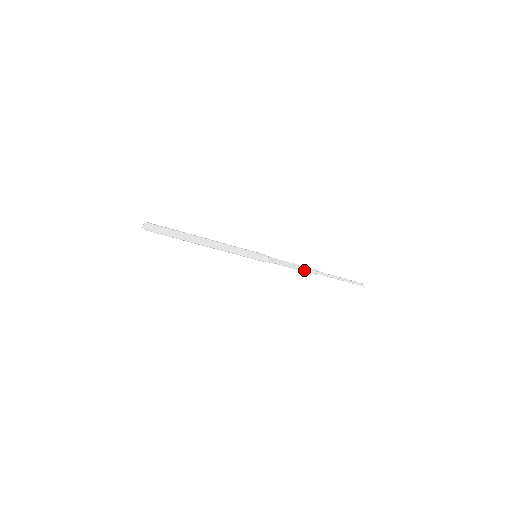
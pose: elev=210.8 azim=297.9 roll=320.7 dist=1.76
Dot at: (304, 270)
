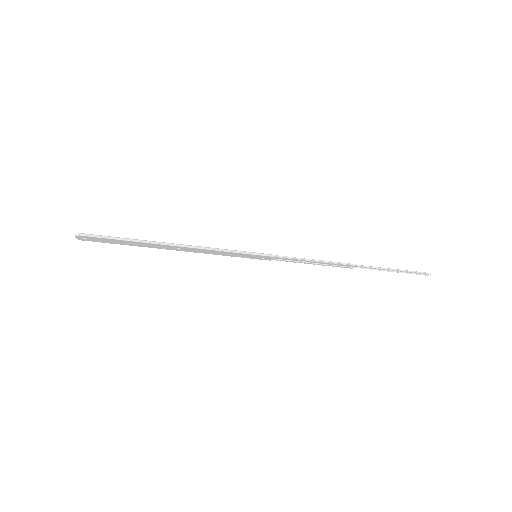
Dot at: (333, 265)
